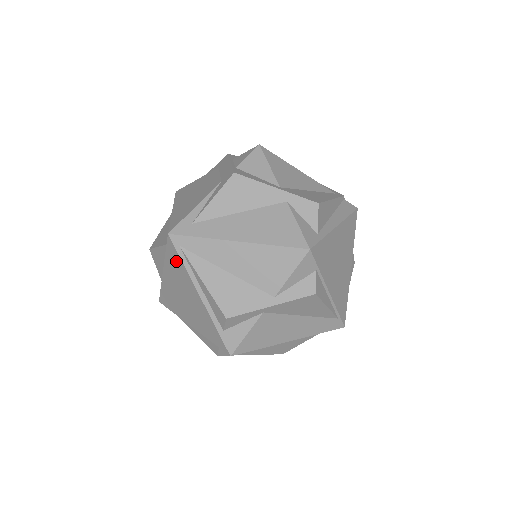
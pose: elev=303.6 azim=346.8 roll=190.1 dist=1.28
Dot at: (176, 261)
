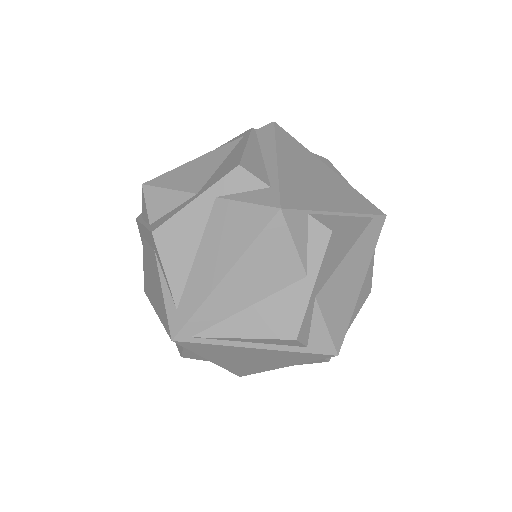
Dot at: (206, 348)
